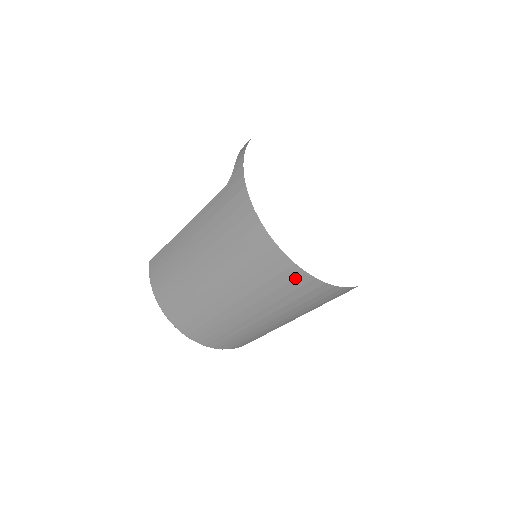
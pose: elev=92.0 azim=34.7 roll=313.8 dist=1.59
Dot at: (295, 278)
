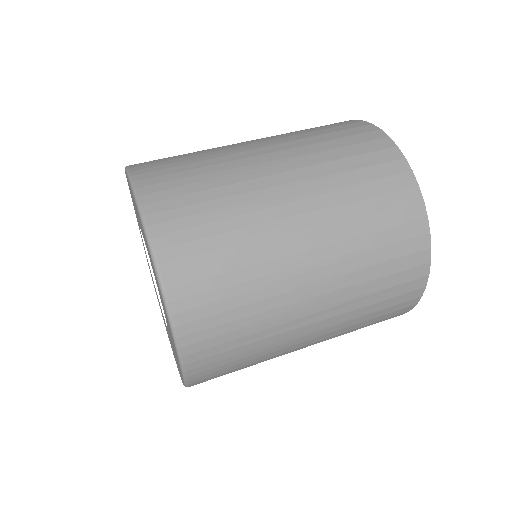
Dot at: (402, 189)
